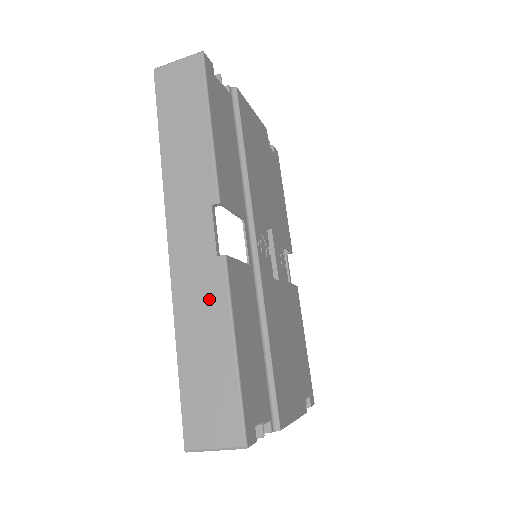
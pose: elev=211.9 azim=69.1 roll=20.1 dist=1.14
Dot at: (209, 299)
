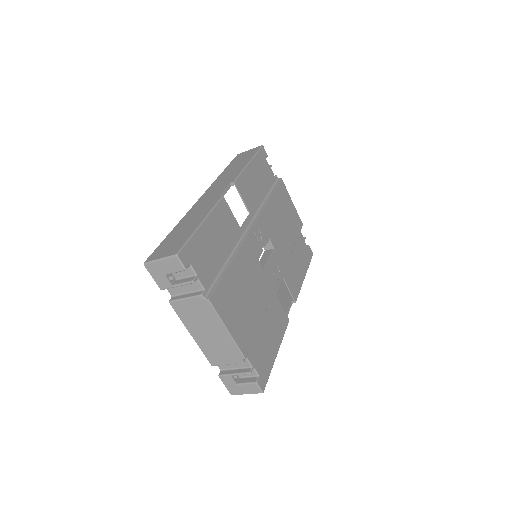
Dot at: (203, 210)
